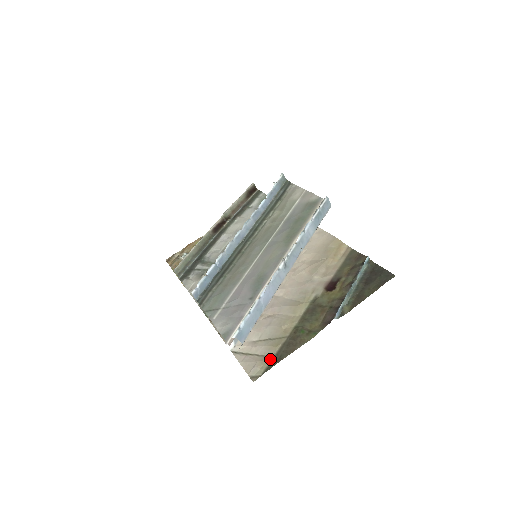
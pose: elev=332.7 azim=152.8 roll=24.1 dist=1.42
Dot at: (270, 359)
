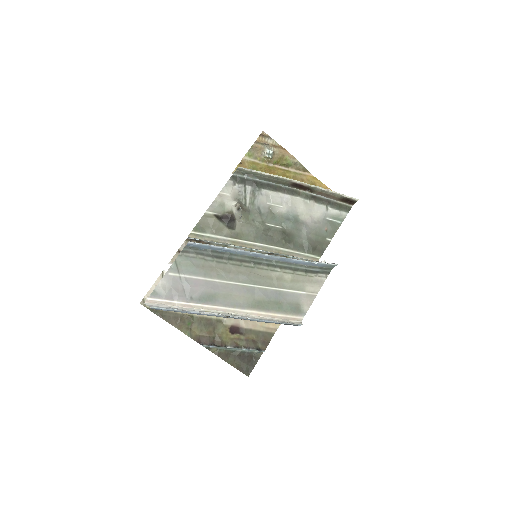
Dot at: occluded
